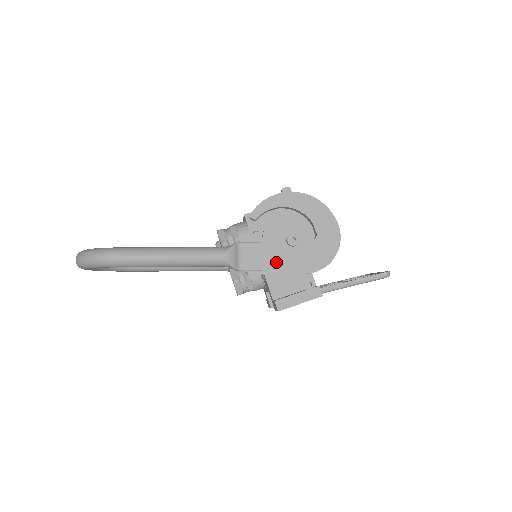
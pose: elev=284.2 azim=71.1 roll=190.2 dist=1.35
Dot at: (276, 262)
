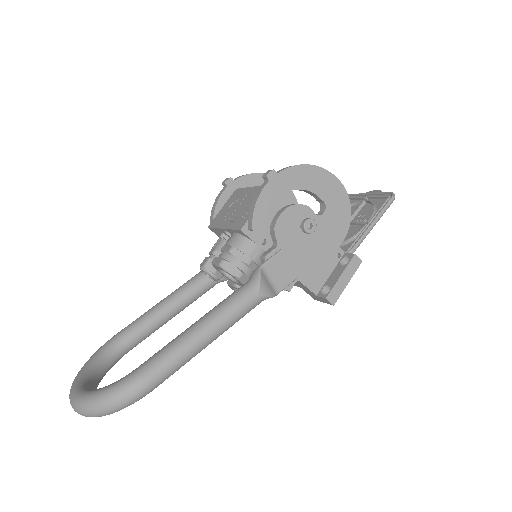
Dot at: (304, 259)
